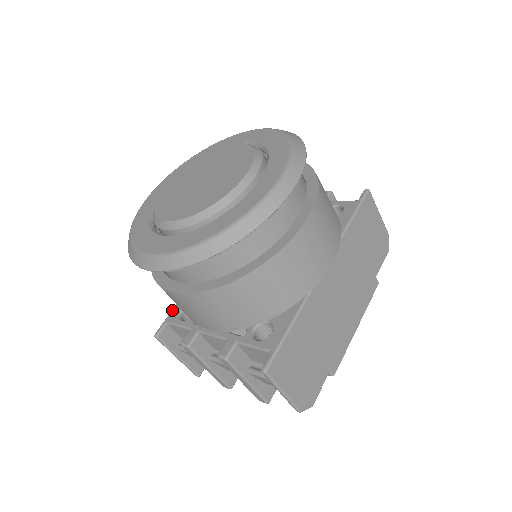
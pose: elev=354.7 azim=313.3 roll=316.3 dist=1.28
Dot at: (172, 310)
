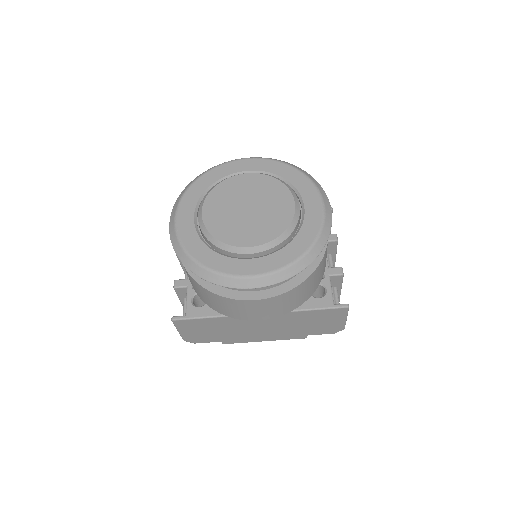
Dot at: occluded
